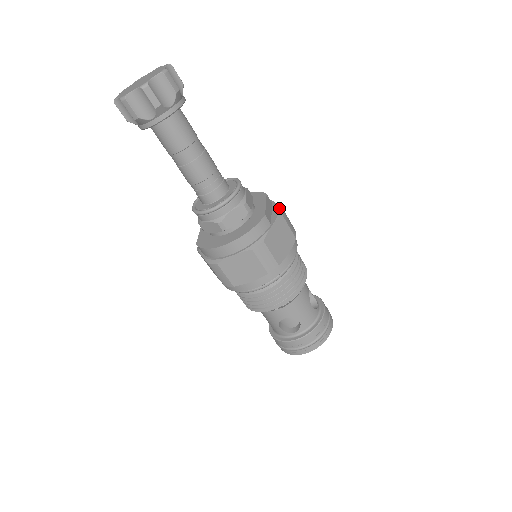
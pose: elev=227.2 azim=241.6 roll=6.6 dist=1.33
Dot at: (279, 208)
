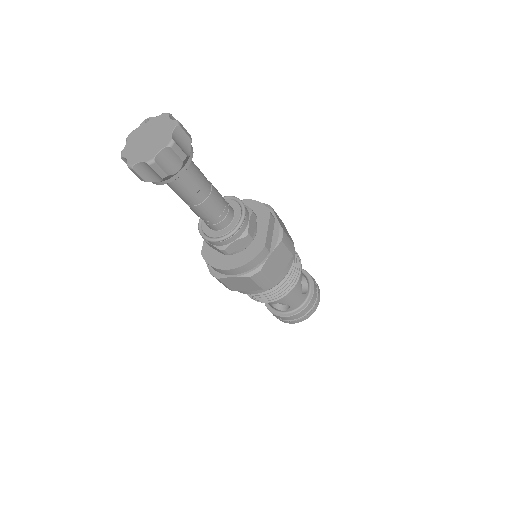
Dot at: (280, 231)
